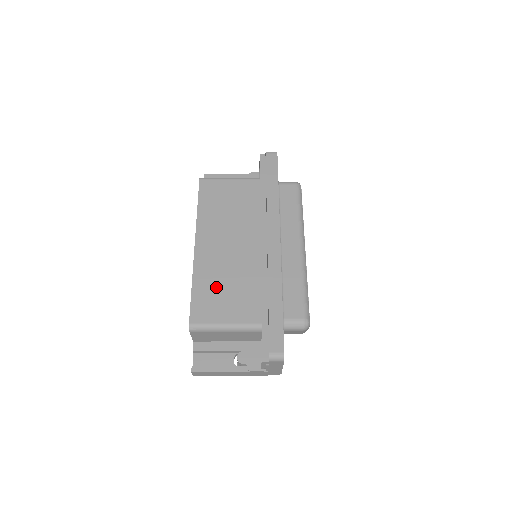
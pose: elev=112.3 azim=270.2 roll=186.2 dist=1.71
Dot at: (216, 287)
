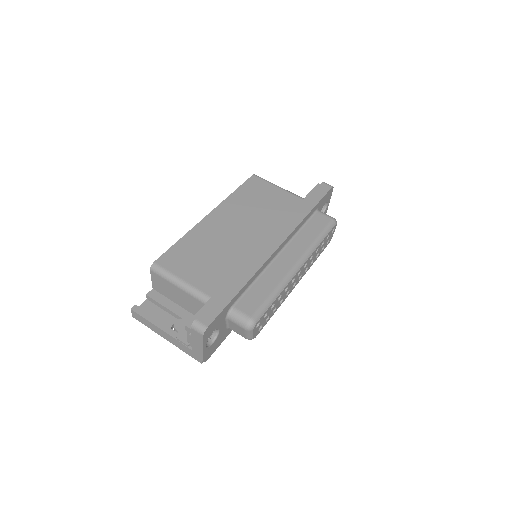
Dot at: (198, 250)
